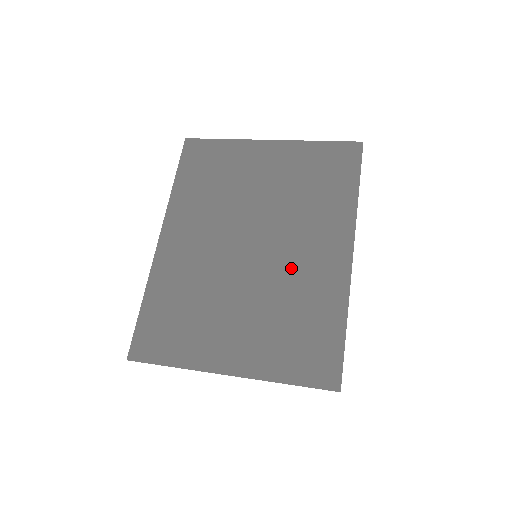
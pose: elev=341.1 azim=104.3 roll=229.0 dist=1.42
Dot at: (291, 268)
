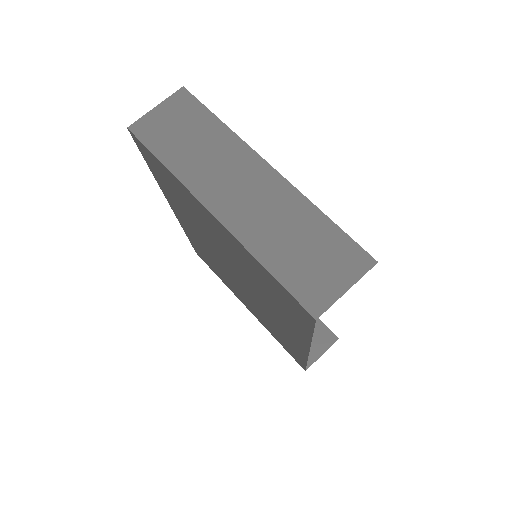
Dot at: (266, 313)
